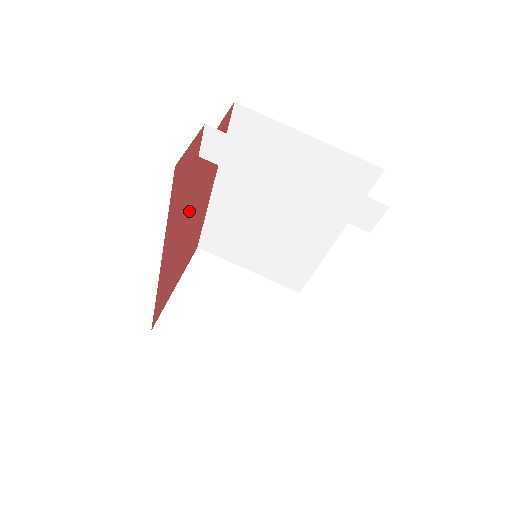
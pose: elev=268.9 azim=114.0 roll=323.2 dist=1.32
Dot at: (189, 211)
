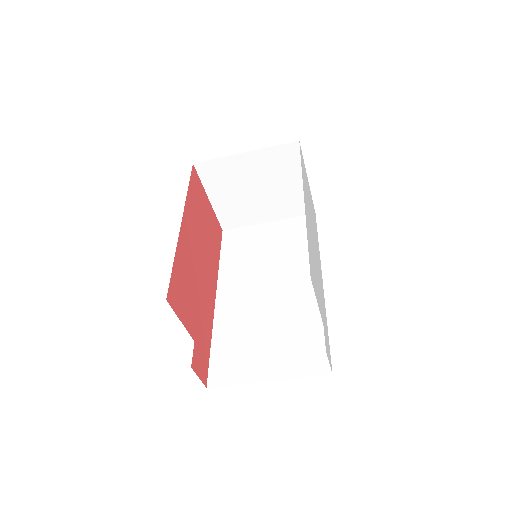
Dot at: (199, 285)
